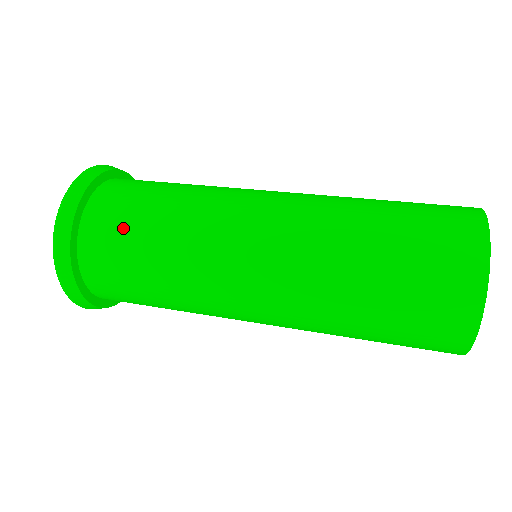
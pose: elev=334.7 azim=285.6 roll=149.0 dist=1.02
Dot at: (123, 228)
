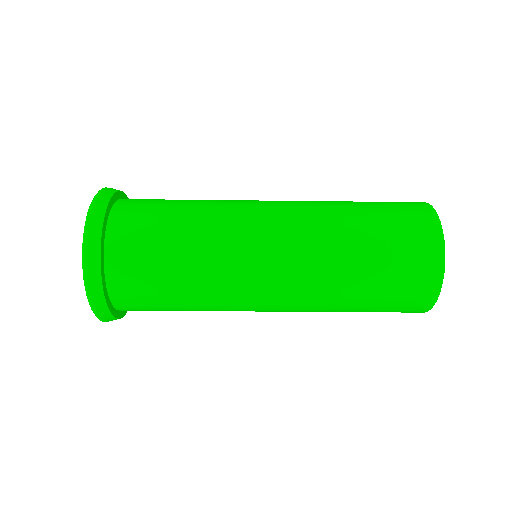
Dot at: (157, 202)
